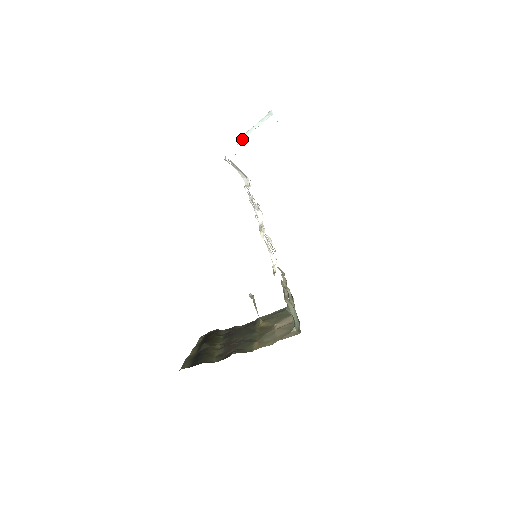
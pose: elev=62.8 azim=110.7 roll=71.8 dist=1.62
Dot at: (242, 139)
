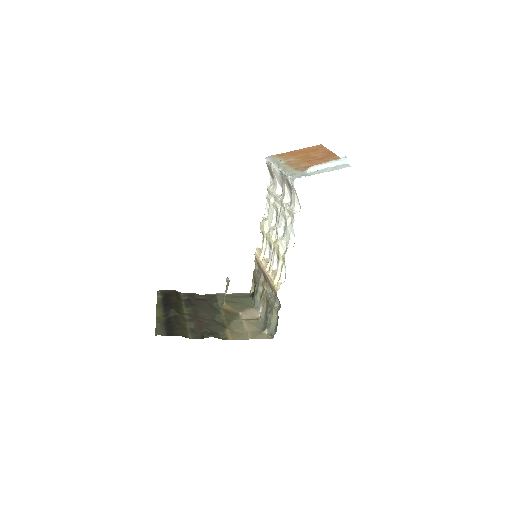
Dot at: (312, 170)
